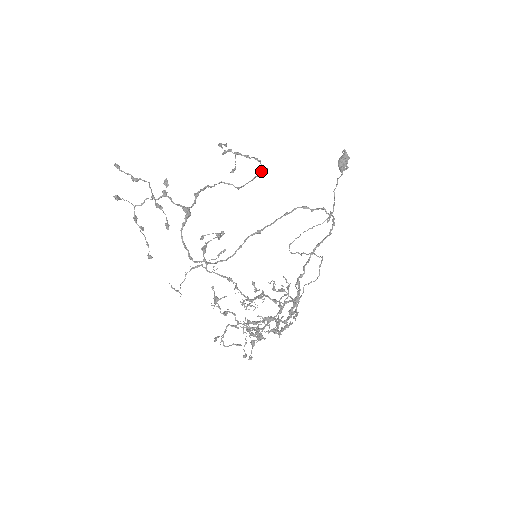
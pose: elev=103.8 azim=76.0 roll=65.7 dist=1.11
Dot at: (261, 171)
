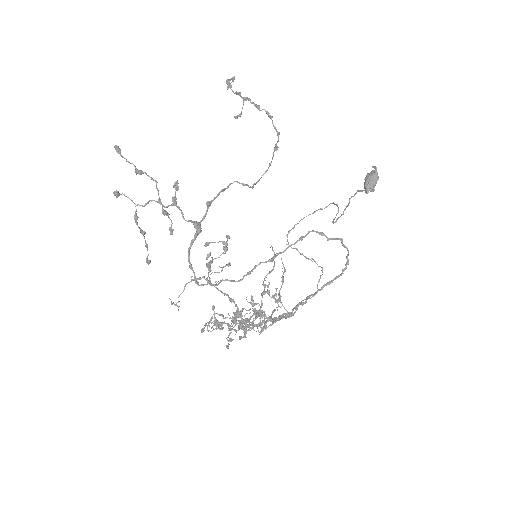
Dot at: (275, 148)
